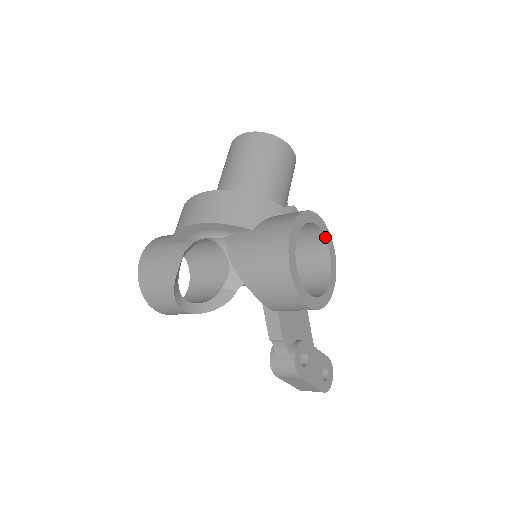
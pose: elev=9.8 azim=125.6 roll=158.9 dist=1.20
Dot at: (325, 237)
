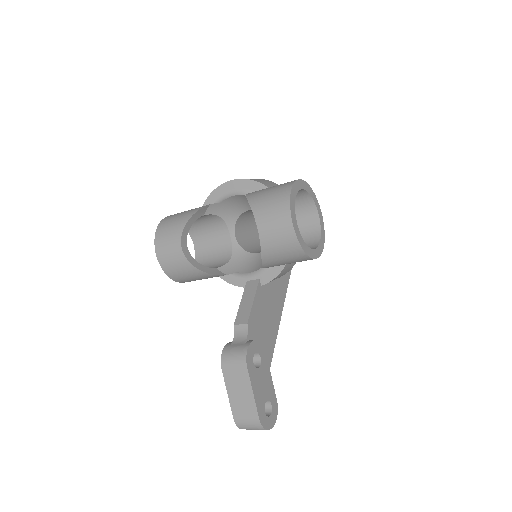
Dot at: (320, 227)
